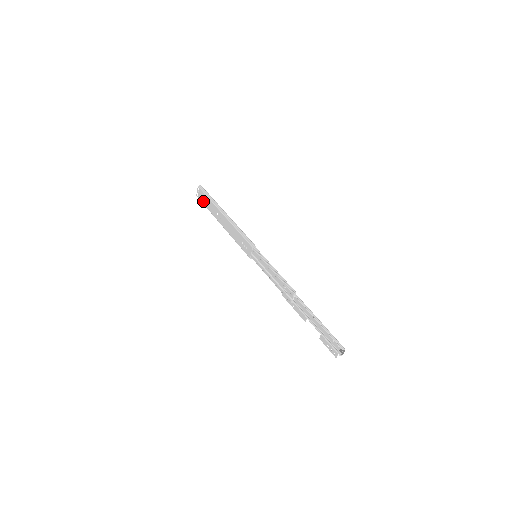
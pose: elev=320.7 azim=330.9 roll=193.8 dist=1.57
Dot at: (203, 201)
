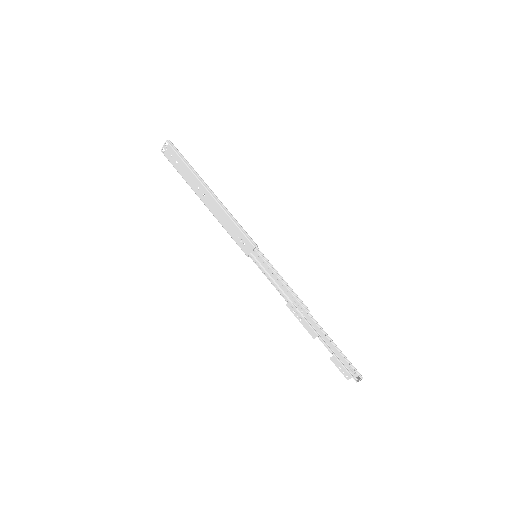
Dot at: (174, 163)
